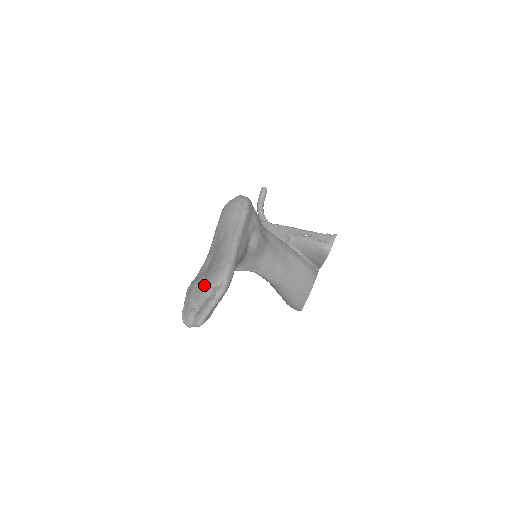
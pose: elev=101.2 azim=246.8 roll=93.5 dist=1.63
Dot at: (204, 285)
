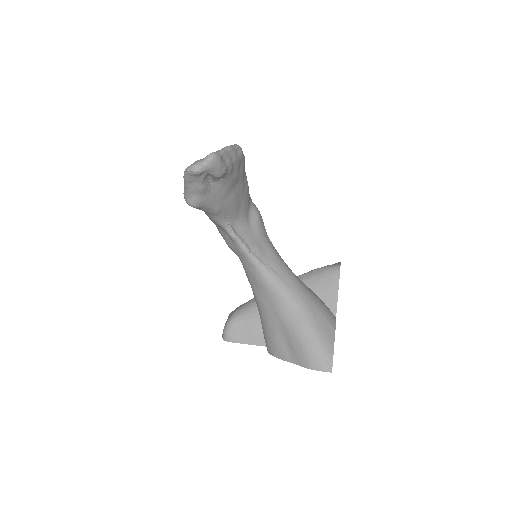
Dot at: occluded
